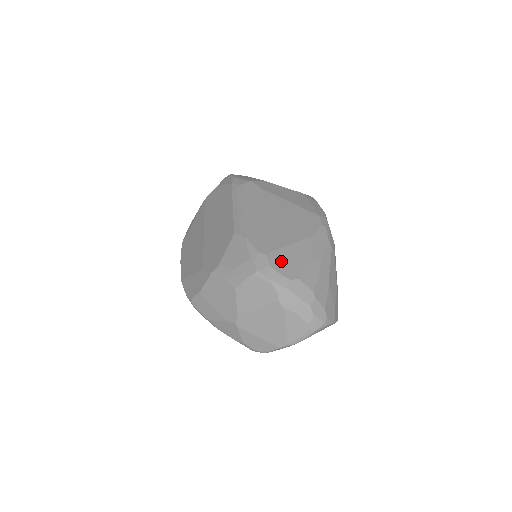
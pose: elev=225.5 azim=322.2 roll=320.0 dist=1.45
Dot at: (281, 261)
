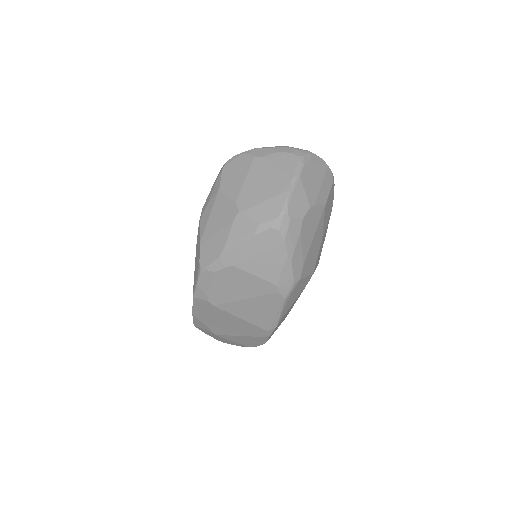
Dot at: occluded
